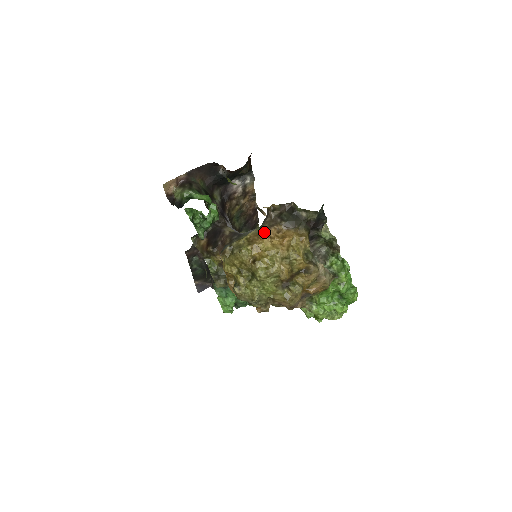
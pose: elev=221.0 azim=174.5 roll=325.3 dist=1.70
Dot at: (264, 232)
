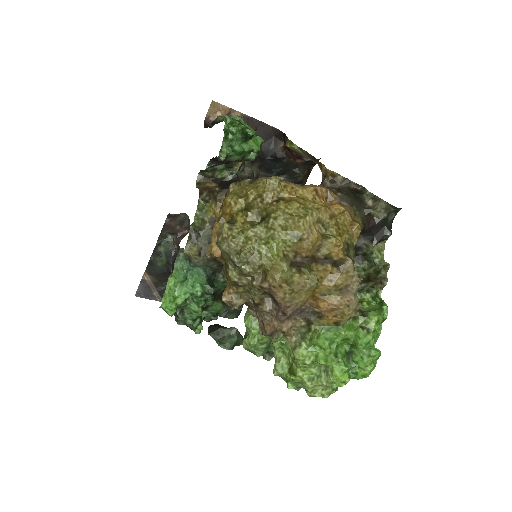
Dot at: (311, 184)
